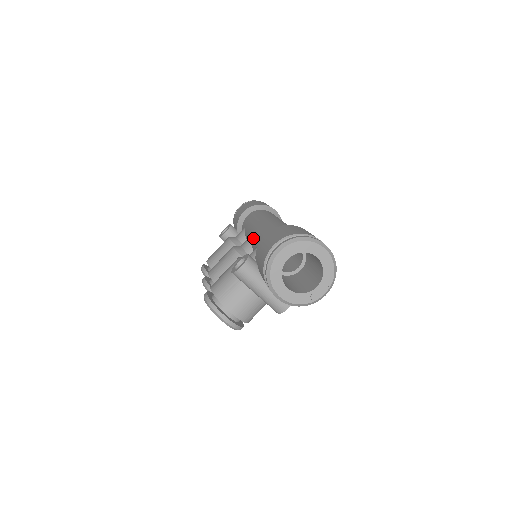
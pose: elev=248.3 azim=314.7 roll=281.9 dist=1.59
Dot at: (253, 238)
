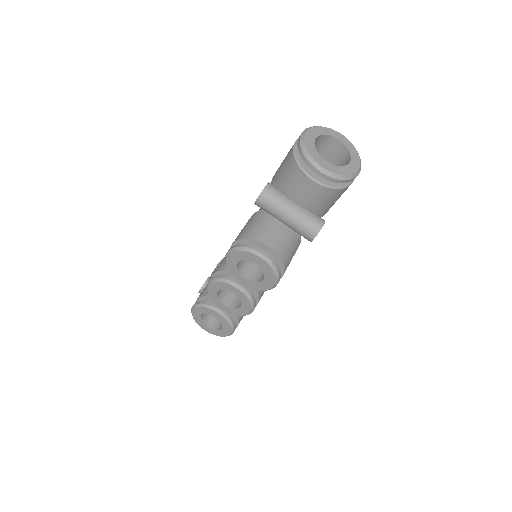
Dot at: occluded
